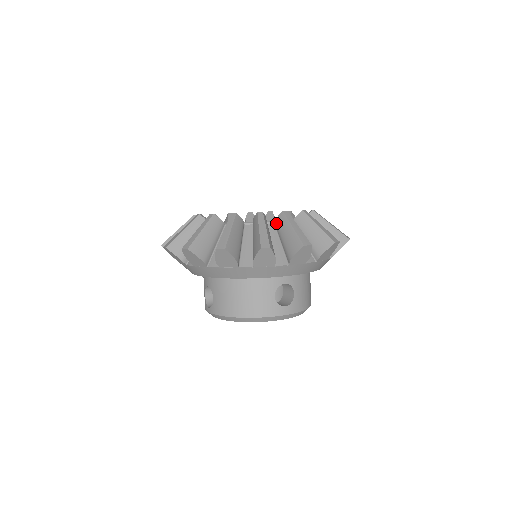
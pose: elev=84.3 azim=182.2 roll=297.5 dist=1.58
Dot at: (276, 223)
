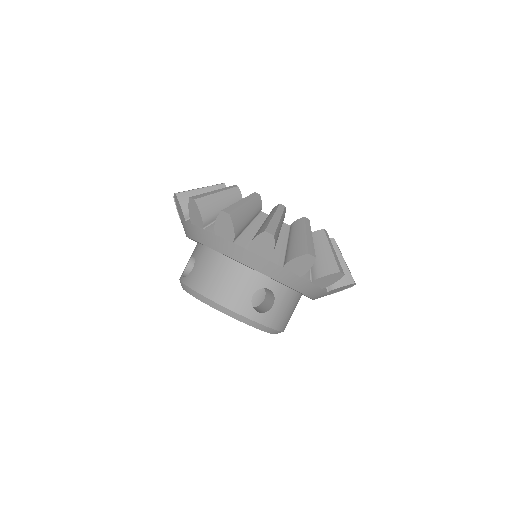
Dot at: (292, 225)
